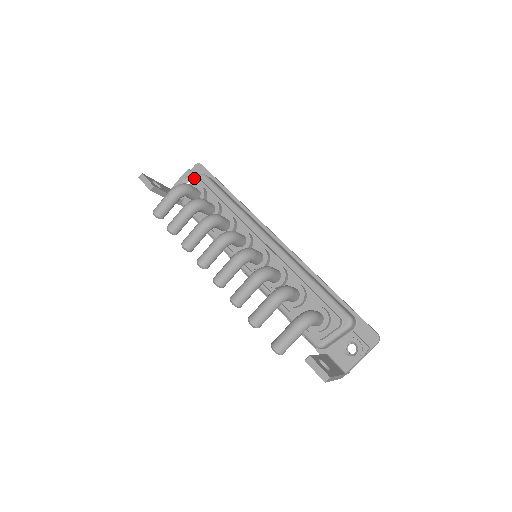
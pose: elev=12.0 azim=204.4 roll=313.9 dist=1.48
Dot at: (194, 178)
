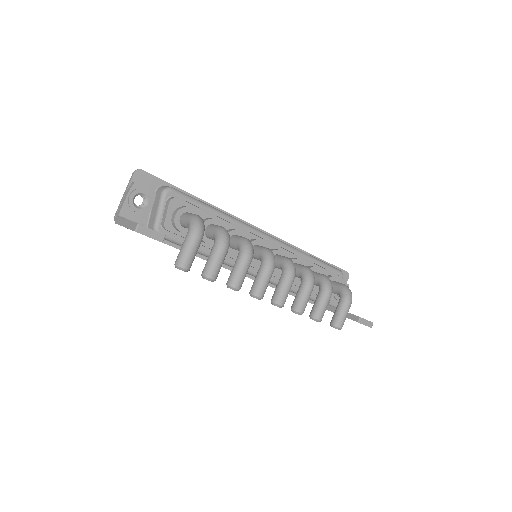
Dot at: (149, 193)
